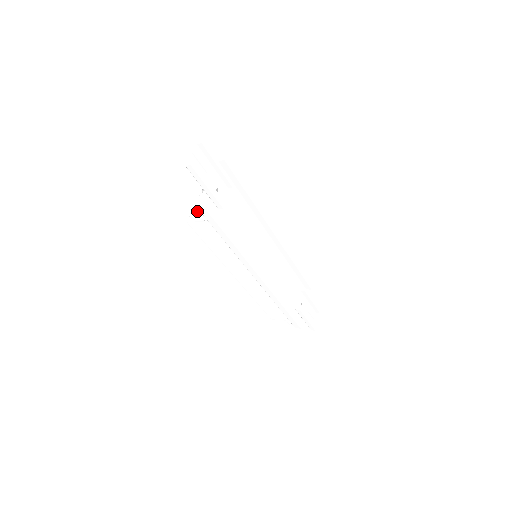
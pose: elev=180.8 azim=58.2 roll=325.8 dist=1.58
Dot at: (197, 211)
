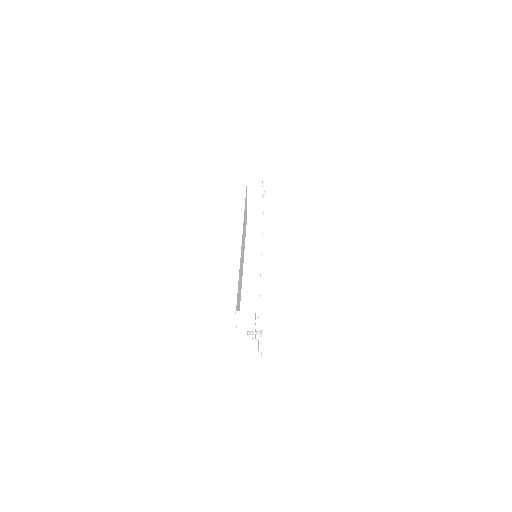
Dot at: (243, 332)
